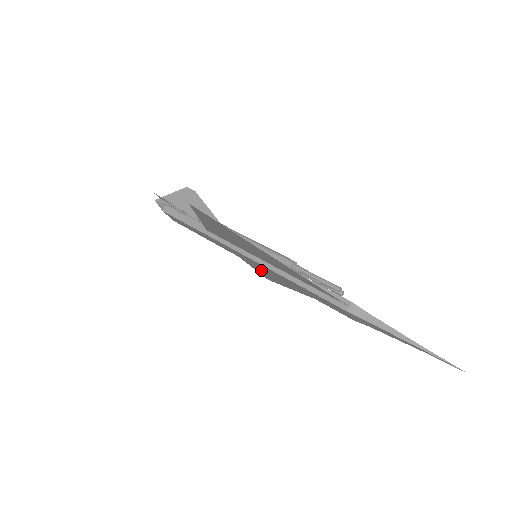
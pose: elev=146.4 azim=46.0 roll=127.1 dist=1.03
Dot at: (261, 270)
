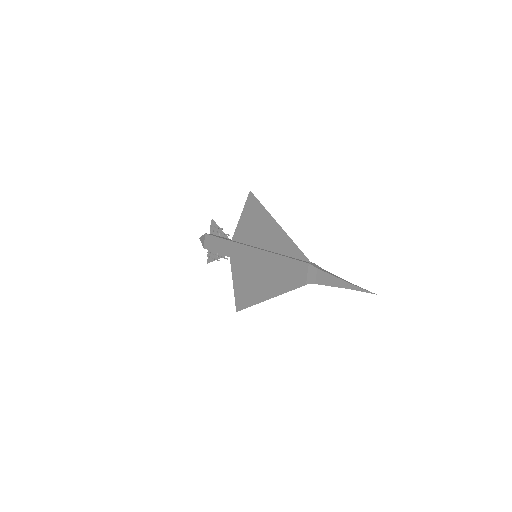
Dot at: (243, 287)
